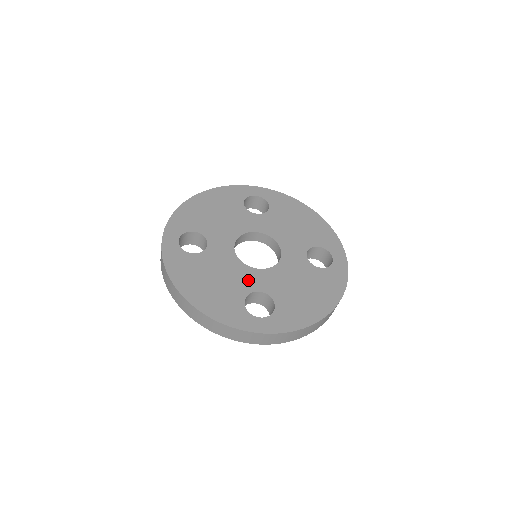
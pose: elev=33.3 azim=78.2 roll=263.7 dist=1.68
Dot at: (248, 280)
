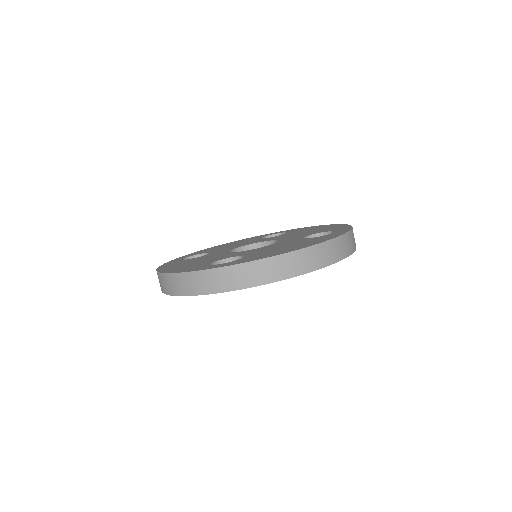
Dot at: (228, 256)
